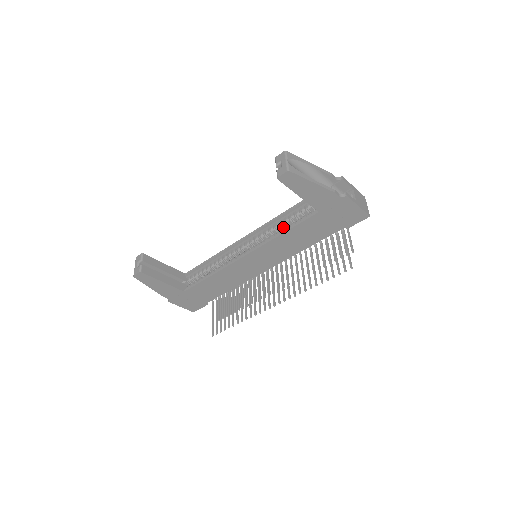
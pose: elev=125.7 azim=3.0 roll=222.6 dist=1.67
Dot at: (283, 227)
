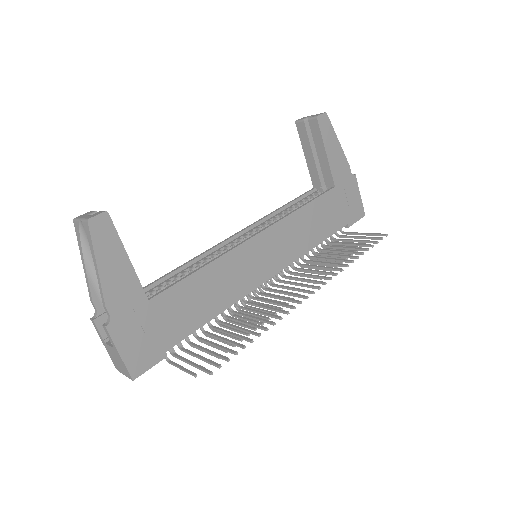
Dot at: occluded
